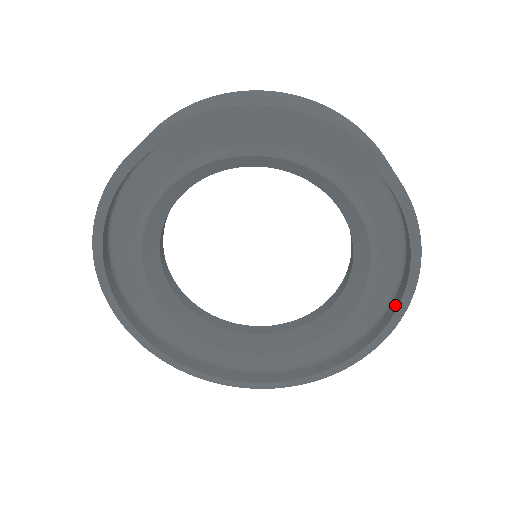
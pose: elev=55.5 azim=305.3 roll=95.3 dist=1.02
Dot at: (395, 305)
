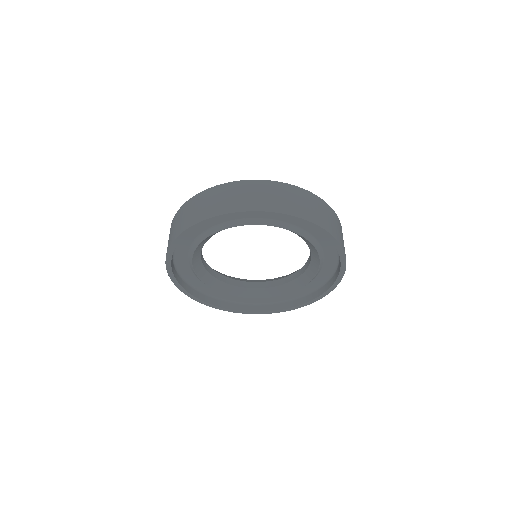
Dot at: (303, 301)
